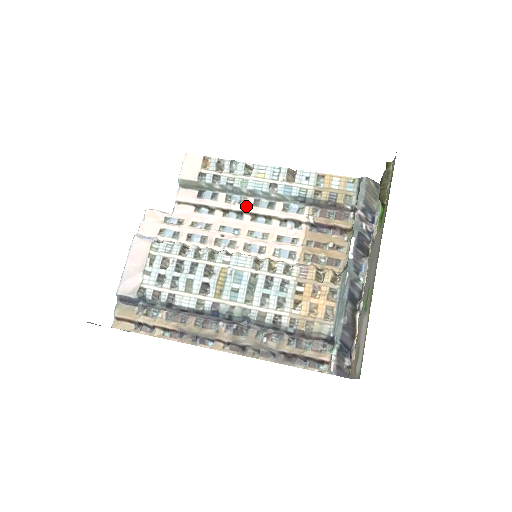
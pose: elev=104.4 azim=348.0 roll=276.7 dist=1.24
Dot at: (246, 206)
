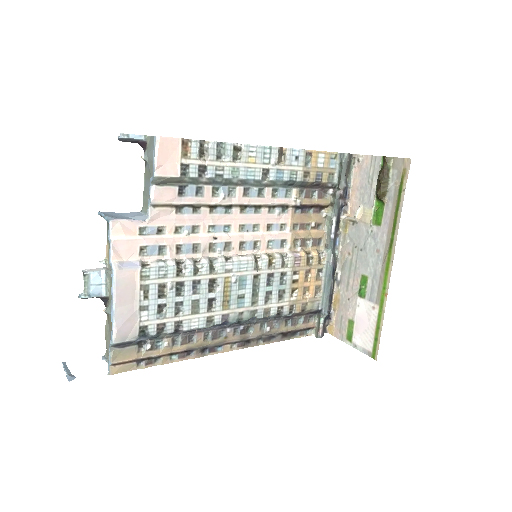
Dot at: (236, 198)
